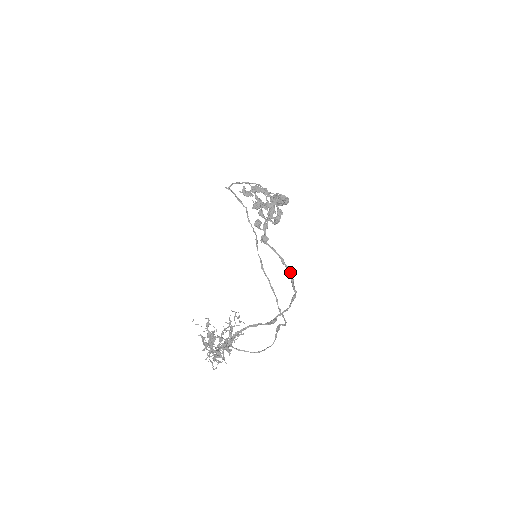
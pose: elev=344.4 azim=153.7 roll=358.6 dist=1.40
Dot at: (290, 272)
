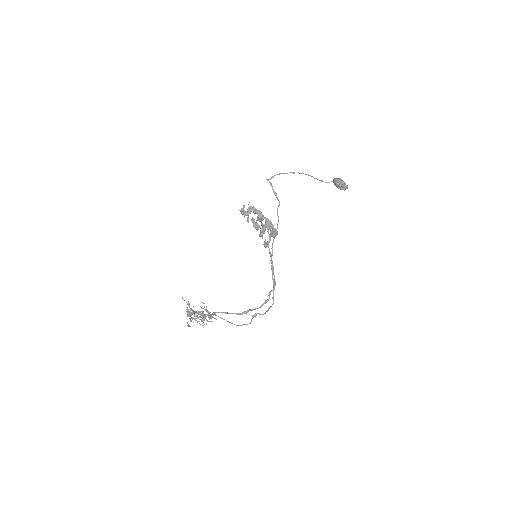
Dot at: (274, 279)
